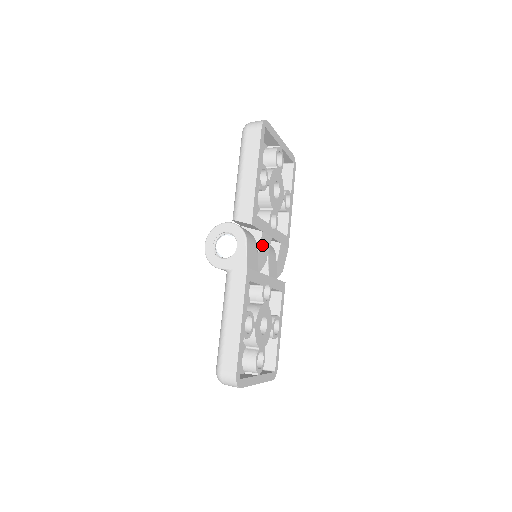
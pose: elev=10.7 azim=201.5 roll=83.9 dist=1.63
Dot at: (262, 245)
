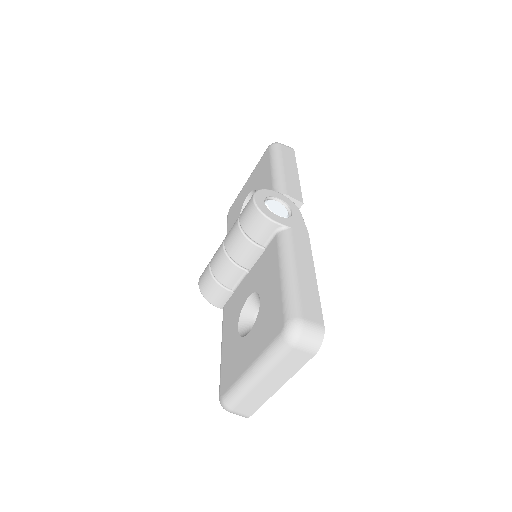
Dot at: occluded
